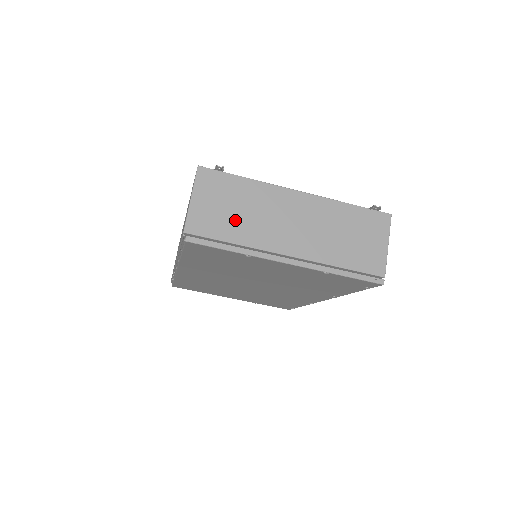
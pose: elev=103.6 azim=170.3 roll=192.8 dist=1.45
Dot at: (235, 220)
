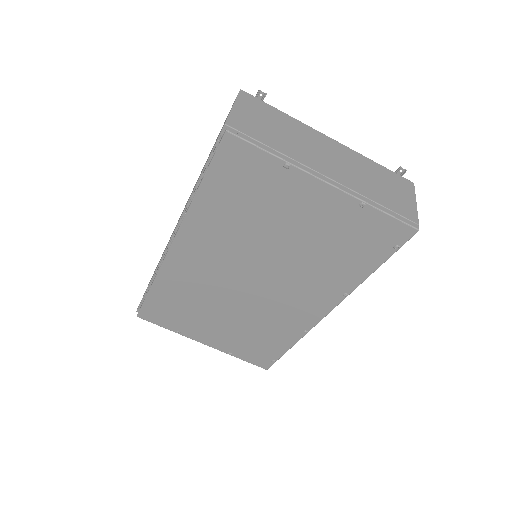
Dot at: (275, 134)
